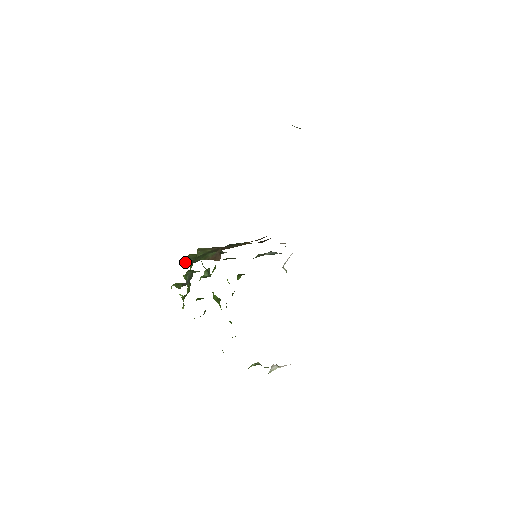
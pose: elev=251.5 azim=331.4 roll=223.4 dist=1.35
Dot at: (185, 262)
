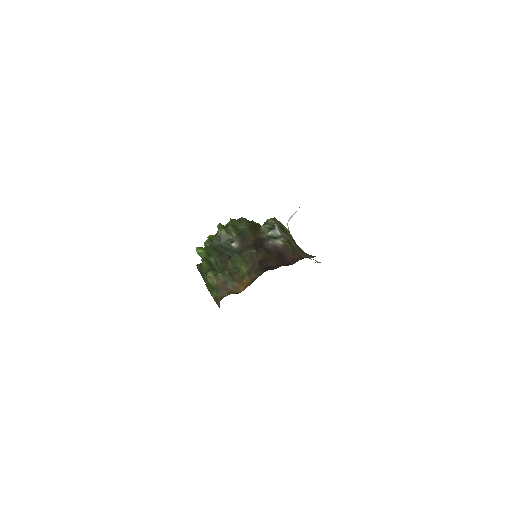
Dot at: (200, 271)
